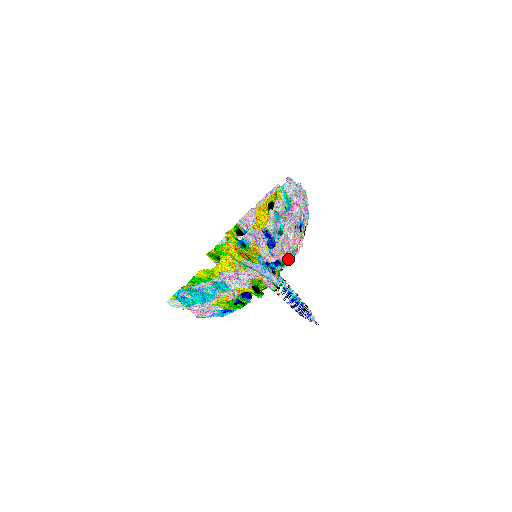
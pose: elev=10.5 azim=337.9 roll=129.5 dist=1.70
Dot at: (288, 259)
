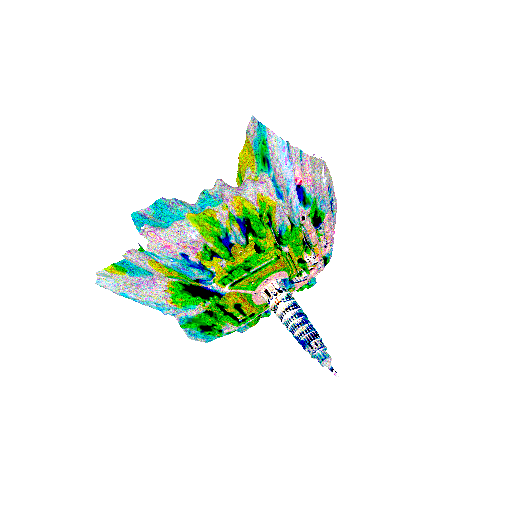
Dot at: (313, 213)
